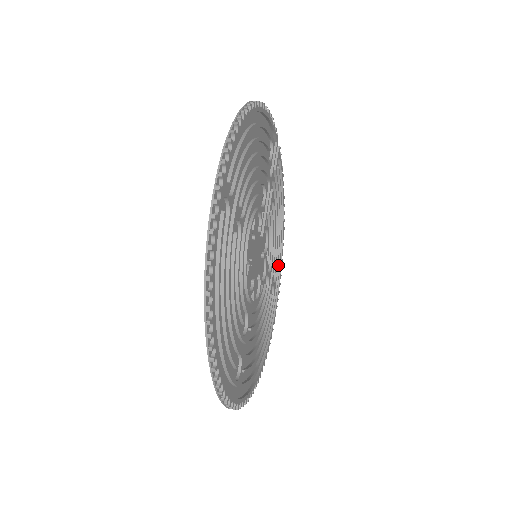
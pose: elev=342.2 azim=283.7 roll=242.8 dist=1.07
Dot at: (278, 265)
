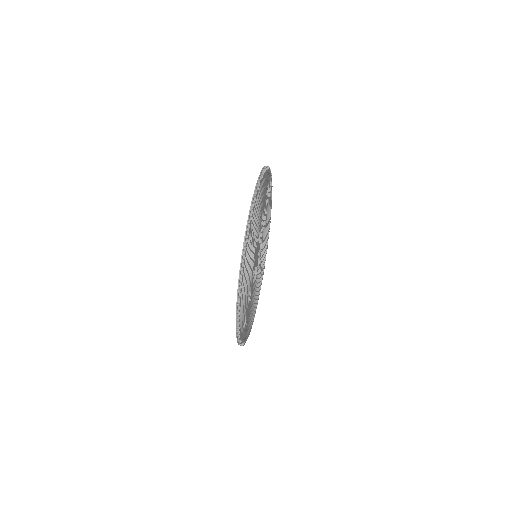
Dot at: occluded
